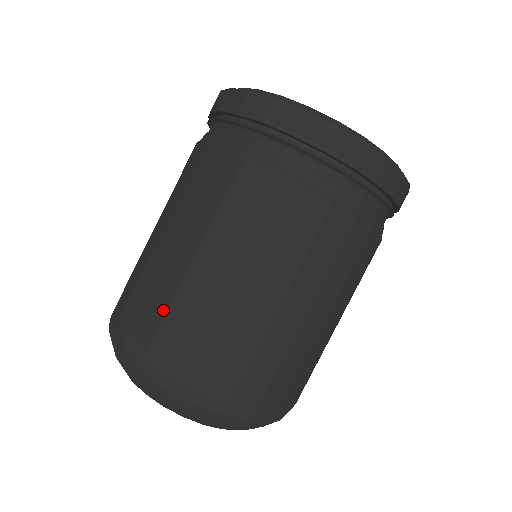
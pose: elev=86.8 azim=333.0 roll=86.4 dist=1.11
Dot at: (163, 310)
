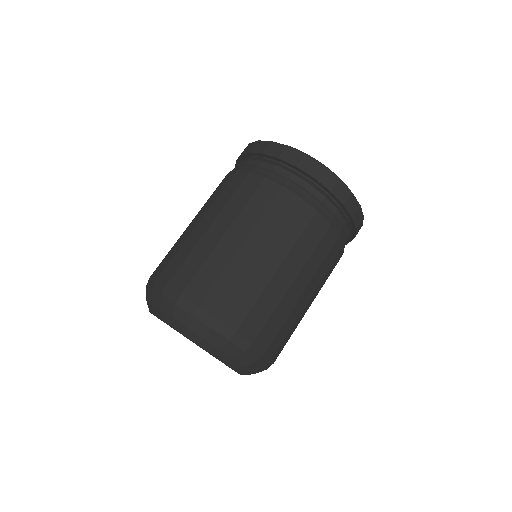
Dot at: (199, 264)
